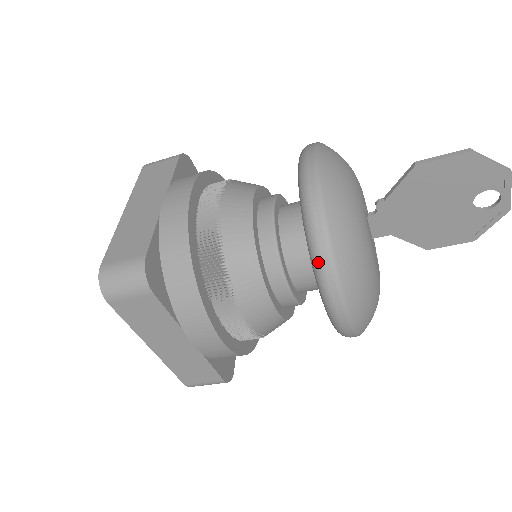
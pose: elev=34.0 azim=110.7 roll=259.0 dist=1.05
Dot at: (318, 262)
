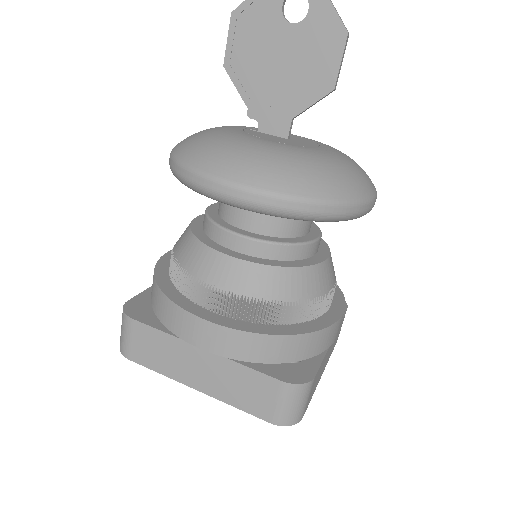
Dot at: (179, 178)
